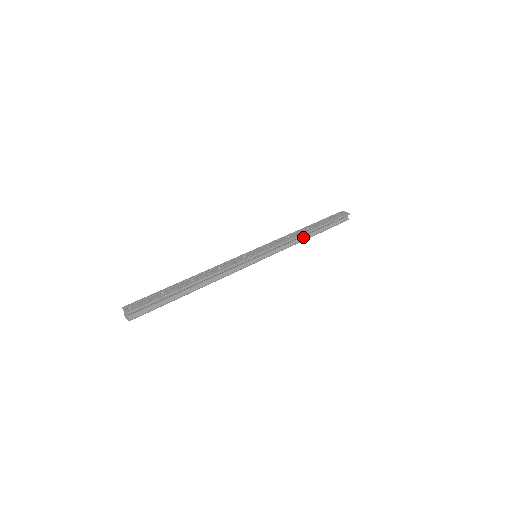
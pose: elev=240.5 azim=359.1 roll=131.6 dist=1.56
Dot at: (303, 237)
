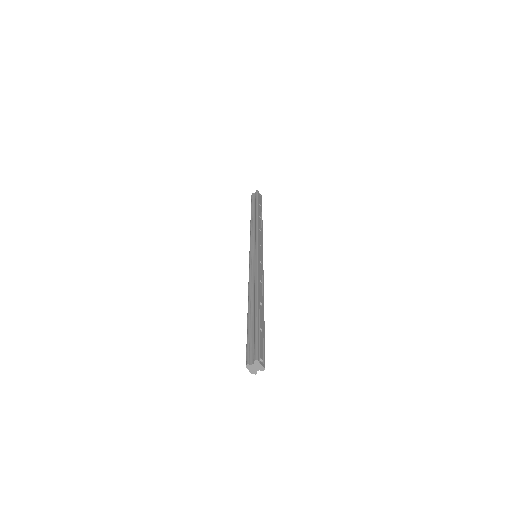
Dot at: occluded
